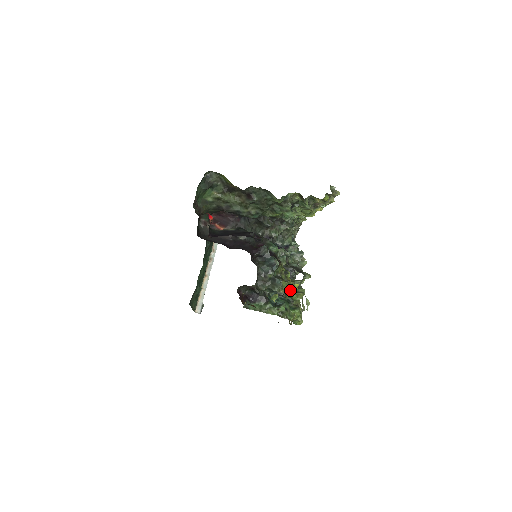
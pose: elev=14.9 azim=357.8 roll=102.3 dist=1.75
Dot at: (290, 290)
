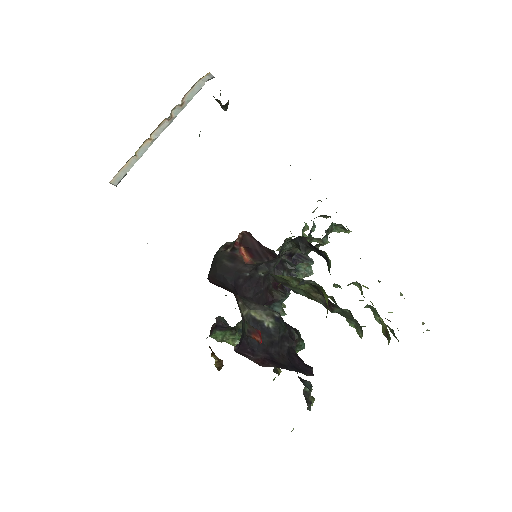
Dot at: occluded
